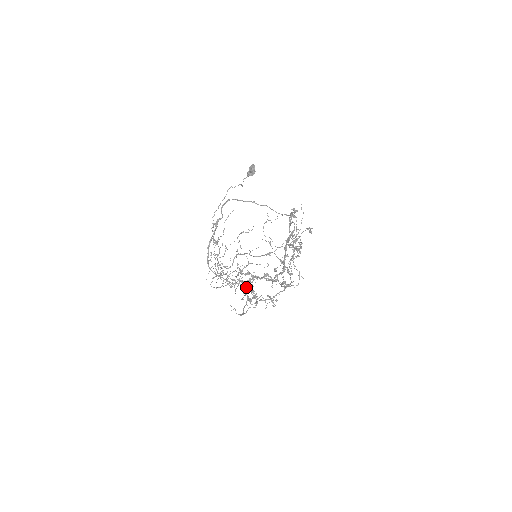
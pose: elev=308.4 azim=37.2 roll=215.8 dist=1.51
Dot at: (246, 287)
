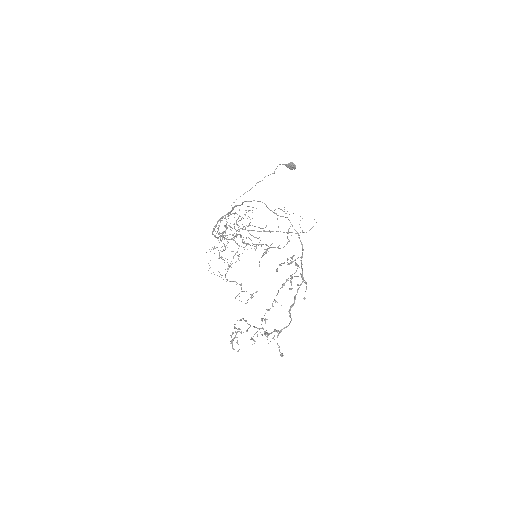
Dot at: (234, 338)
